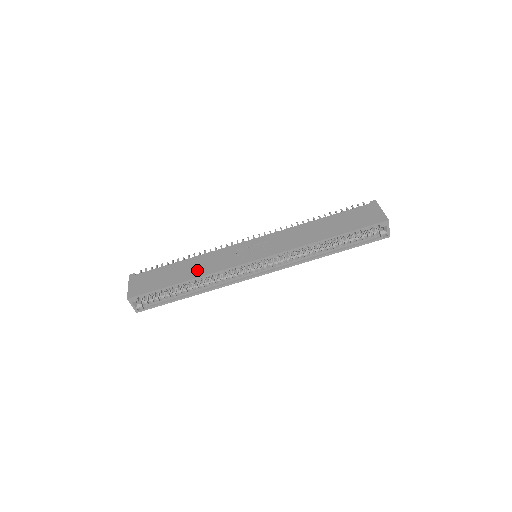
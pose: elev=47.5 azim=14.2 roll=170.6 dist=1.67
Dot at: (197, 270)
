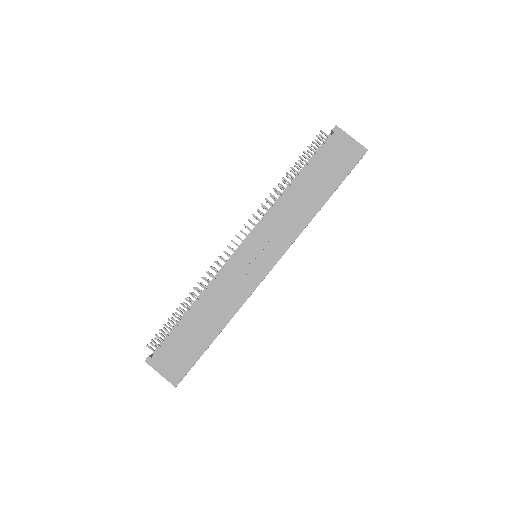
Dot at: (219, 314)
